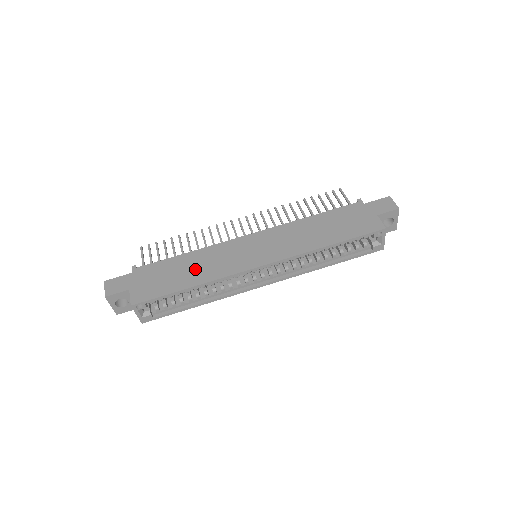
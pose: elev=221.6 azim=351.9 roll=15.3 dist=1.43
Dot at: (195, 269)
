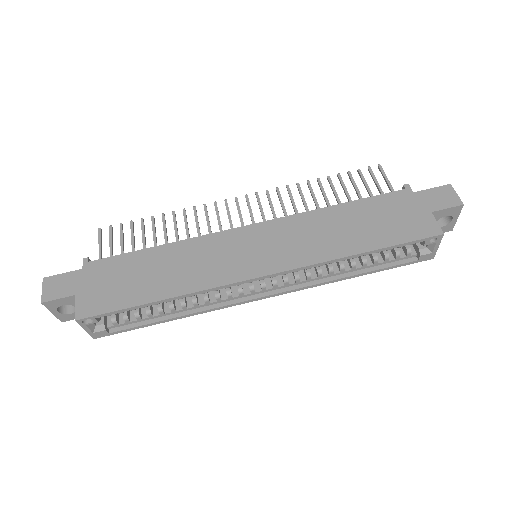
Dot at: (169, 272)
